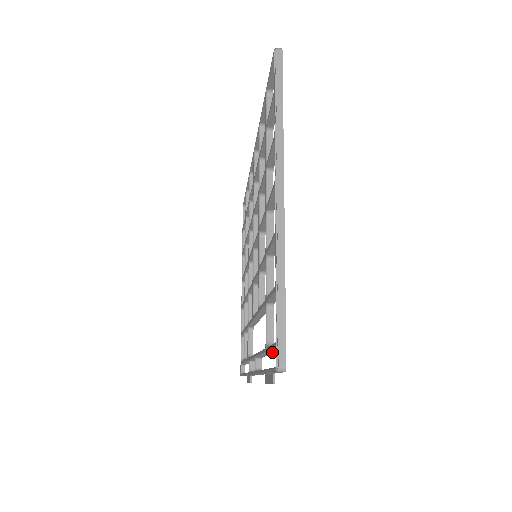
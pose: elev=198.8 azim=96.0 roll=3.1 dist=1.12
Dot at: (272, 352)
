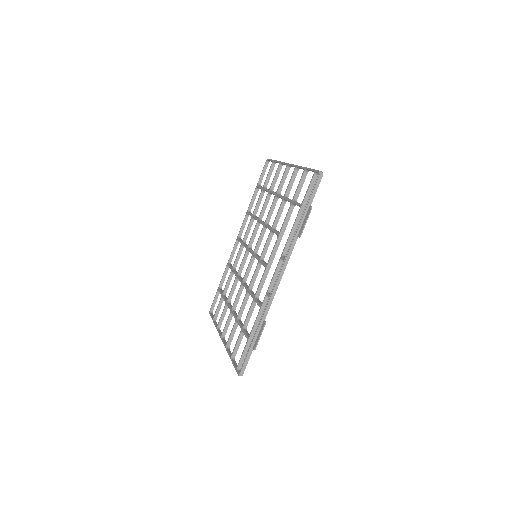
Dot at: (305, 203)
